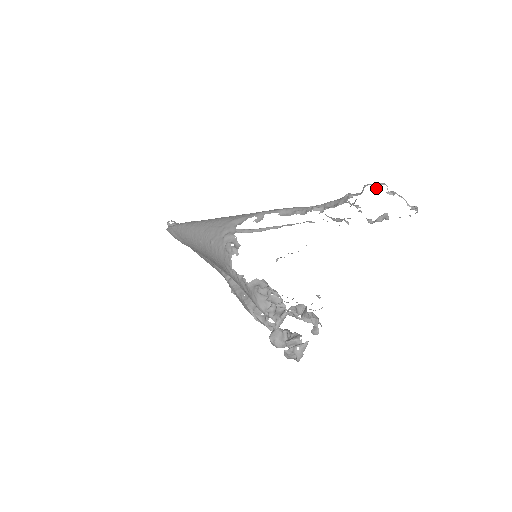
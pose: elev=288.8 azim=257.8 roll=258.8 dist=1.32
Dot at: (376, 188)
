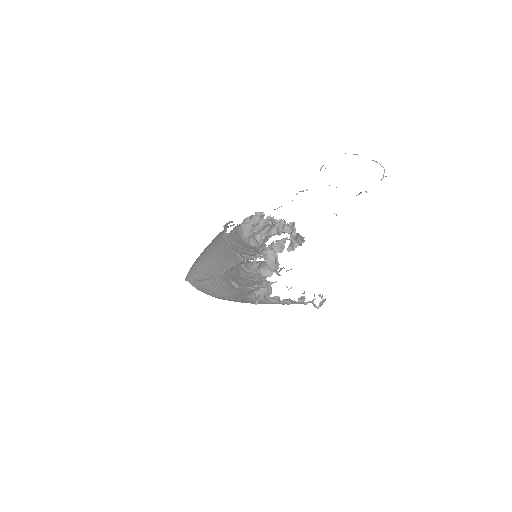
Dot at: occluded
